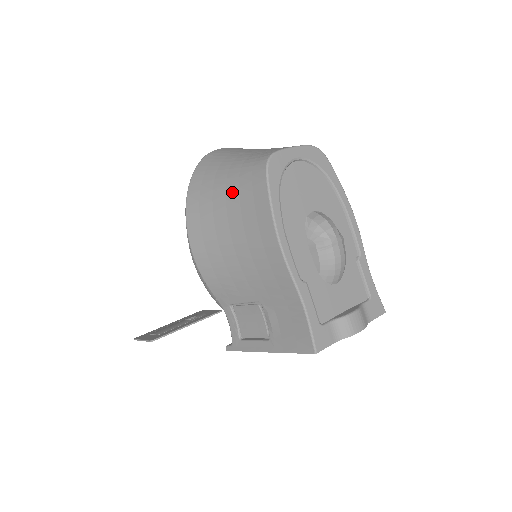
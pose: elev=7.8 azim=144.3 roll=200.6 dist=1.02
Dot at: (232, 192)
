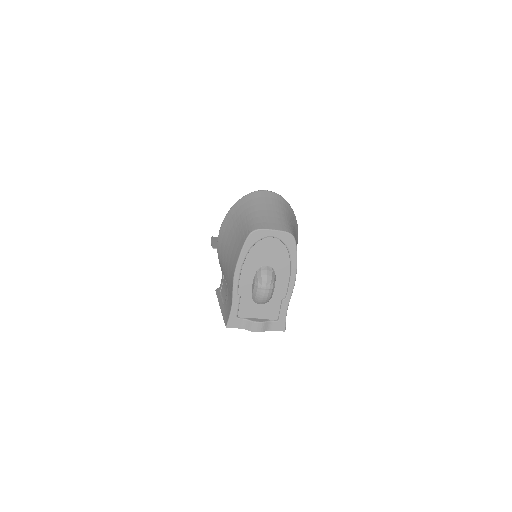
Dot at: (238, 230)
